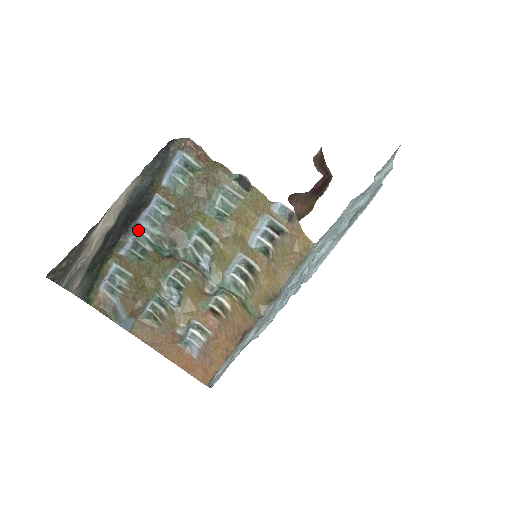
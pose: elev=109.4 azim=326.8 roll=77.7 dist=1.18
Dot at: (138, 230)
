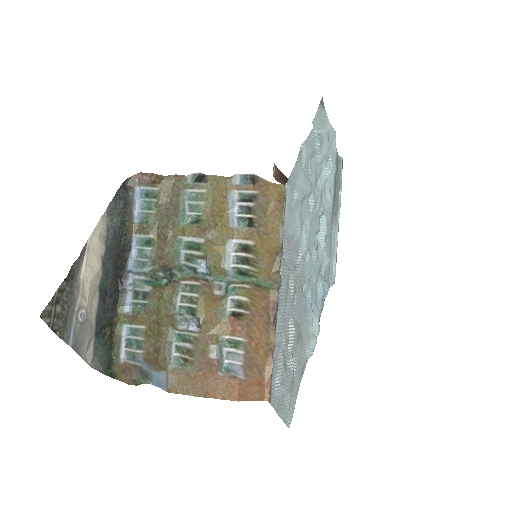
Dot at: (132, 278)
